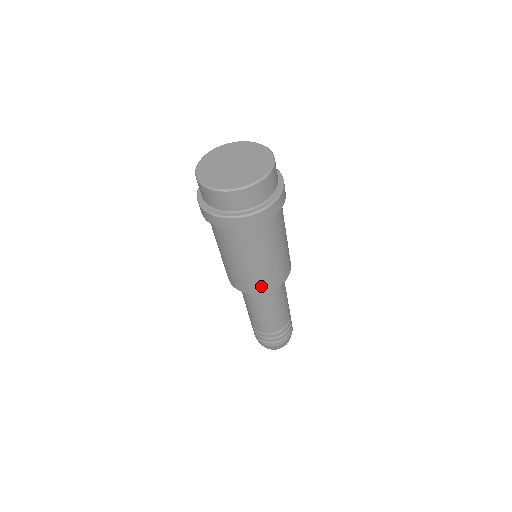
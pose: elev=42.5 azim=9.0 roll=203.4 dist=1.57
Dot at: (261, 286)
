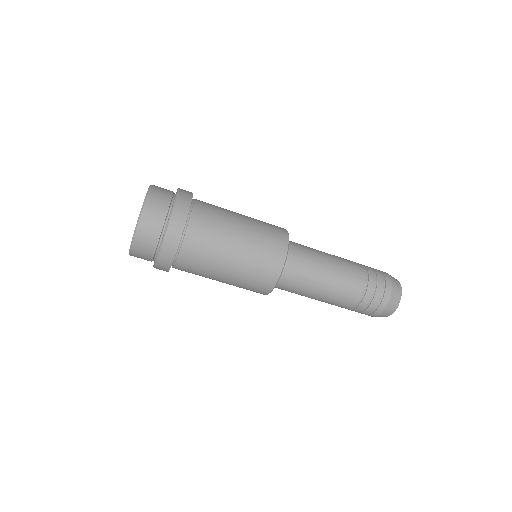
Dot at: (275, 252)
